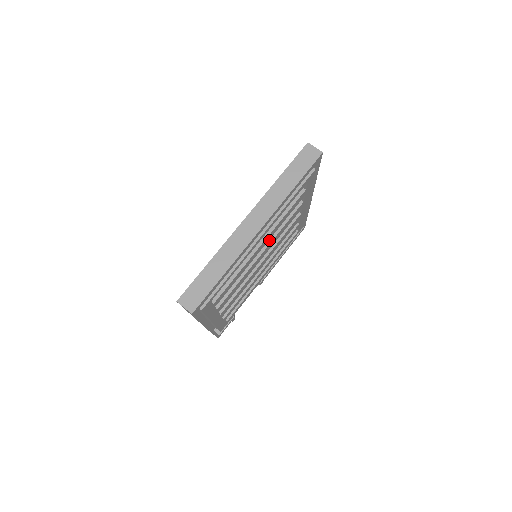
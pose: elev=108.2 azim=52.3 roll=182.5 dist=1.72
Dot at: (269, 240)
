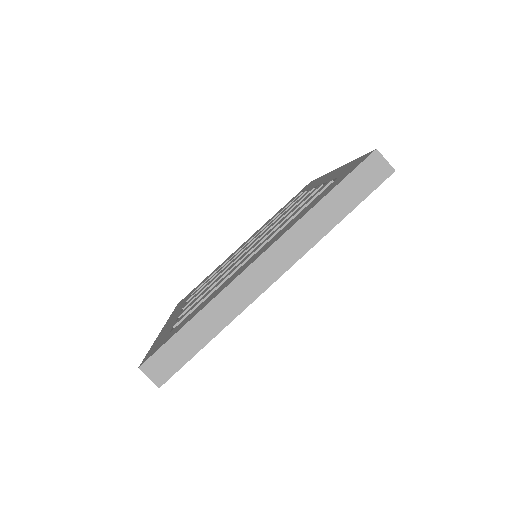
Dot at: occluded
